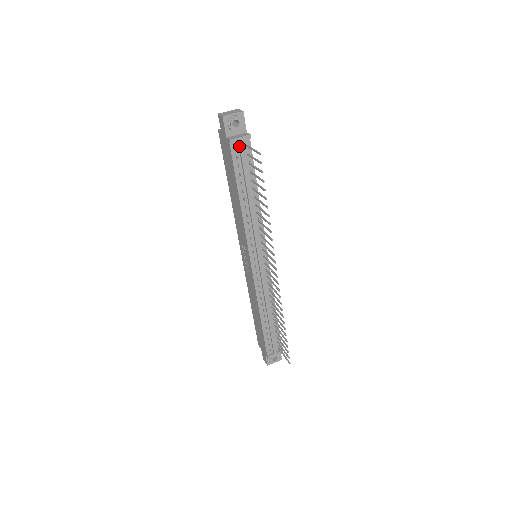
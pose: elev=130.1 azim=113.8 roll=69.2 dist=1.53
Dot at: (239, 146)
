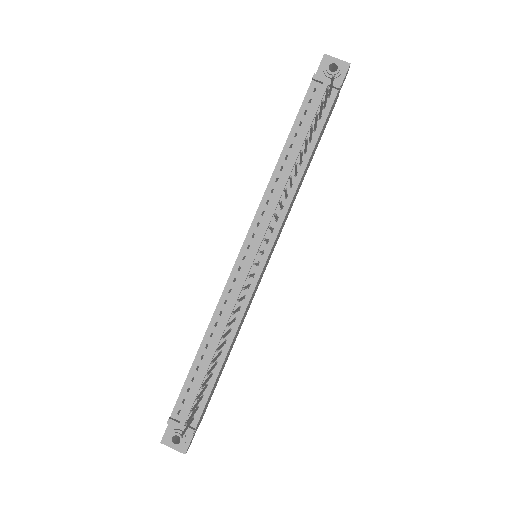
Dot at: (320, 88)
